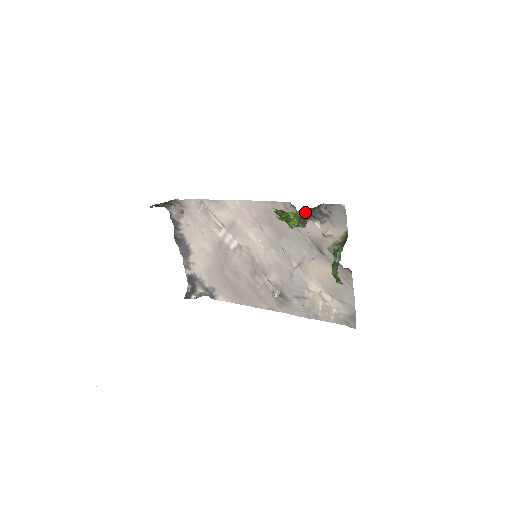
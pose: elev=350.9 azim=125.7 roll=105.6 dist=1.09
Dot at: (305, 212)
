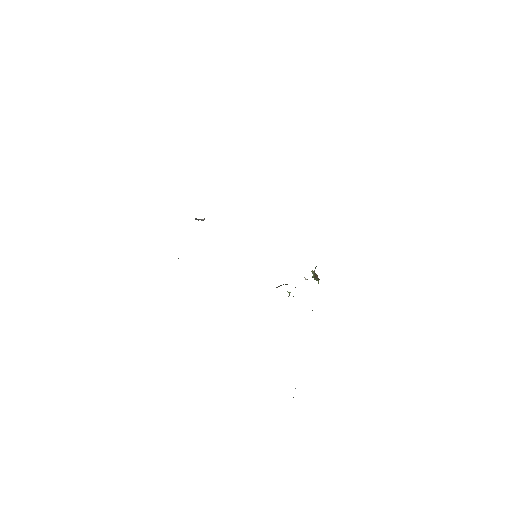
Dot at: occluded
